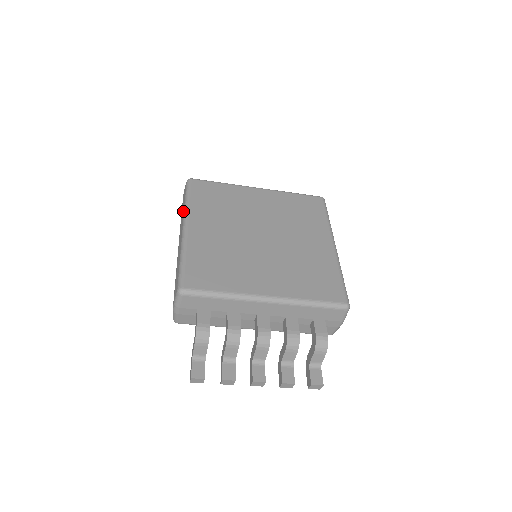
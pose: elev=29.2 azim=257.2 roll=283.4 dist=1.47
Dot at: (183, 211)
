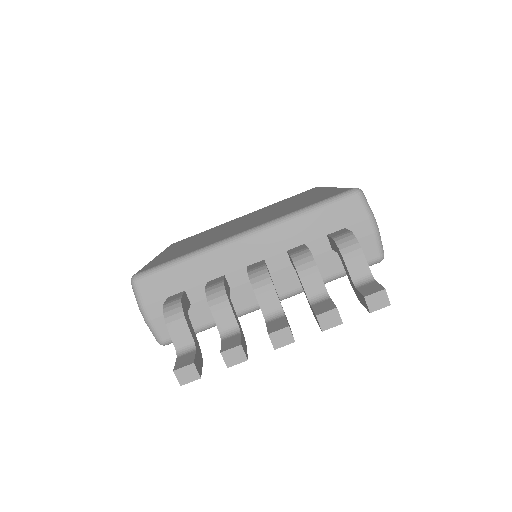
Dot at: occluded
